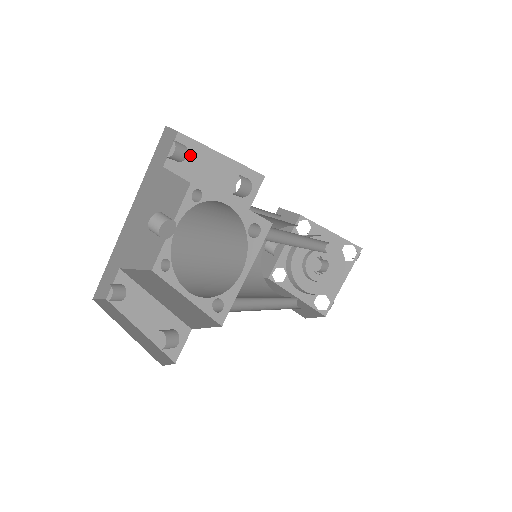
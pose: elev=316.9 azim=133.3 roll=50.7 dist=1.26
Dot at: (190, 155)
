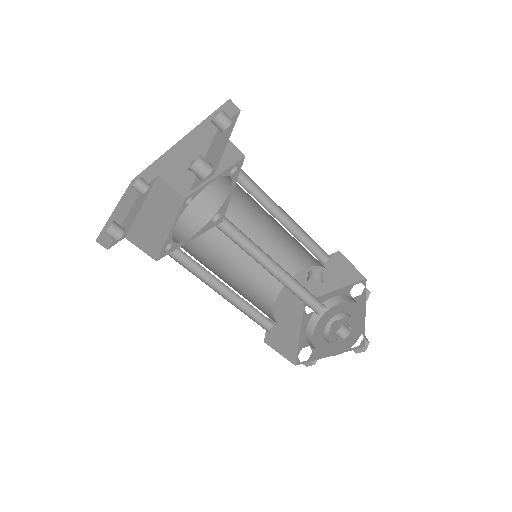
Dot at: (226, 131)
